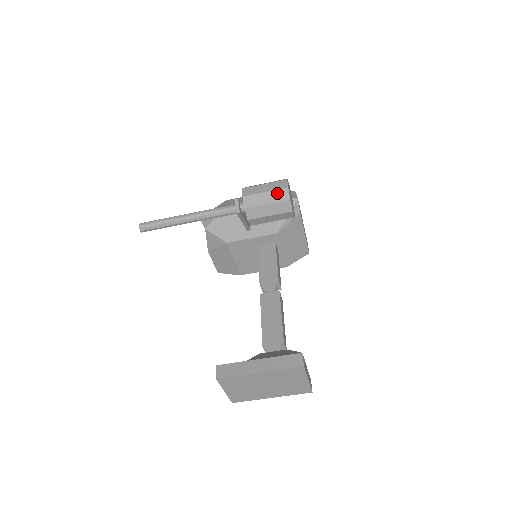
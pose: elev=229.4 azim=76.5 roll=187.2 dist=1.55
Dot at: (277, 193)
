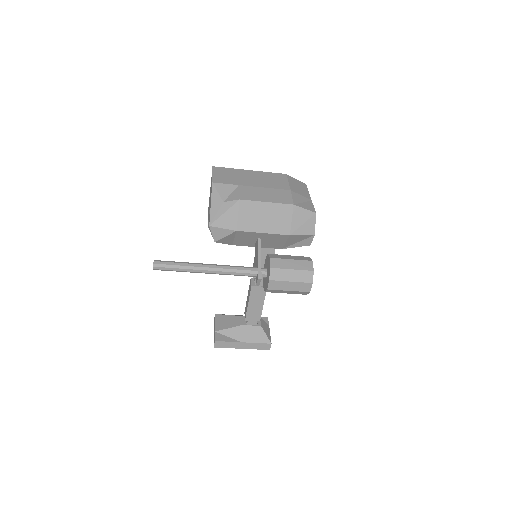
Dot at: (299, 292)
